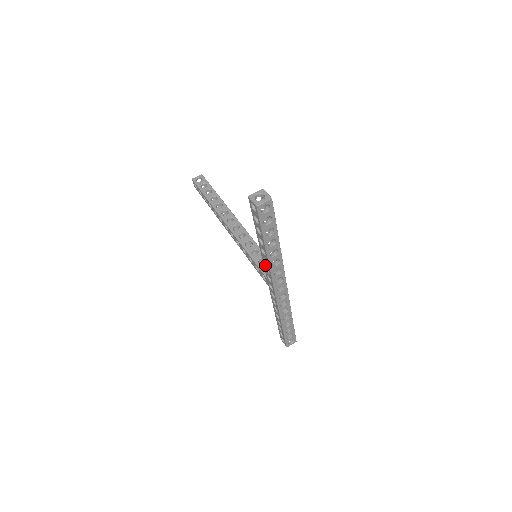
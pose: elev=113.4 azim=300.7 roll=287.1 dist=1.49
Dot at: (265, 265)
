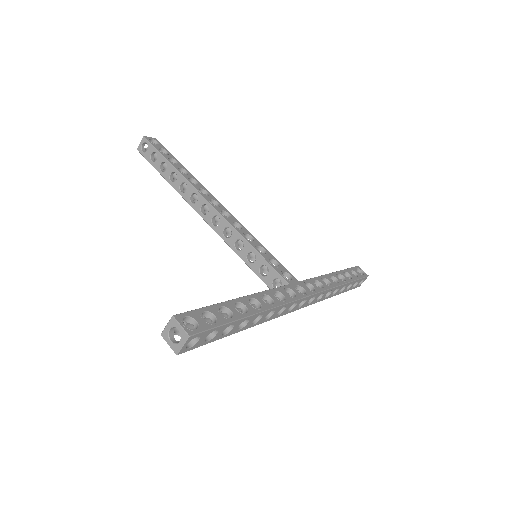
Dot at: occluded
